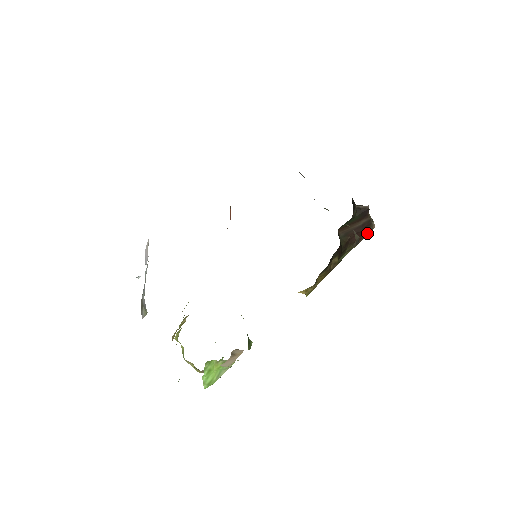
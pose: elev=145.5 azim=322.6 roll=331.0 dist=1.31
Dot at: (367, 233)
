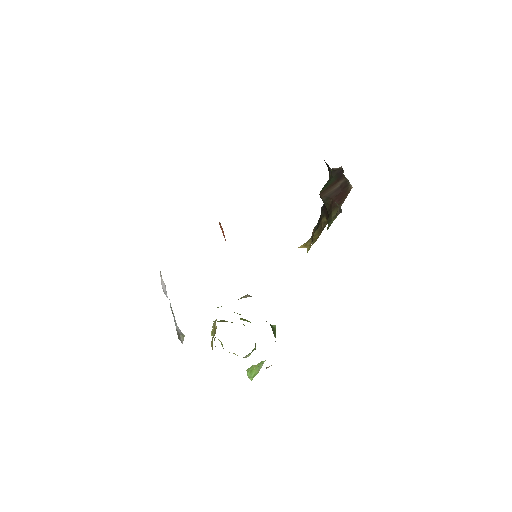
Dot at: (347, 195)
